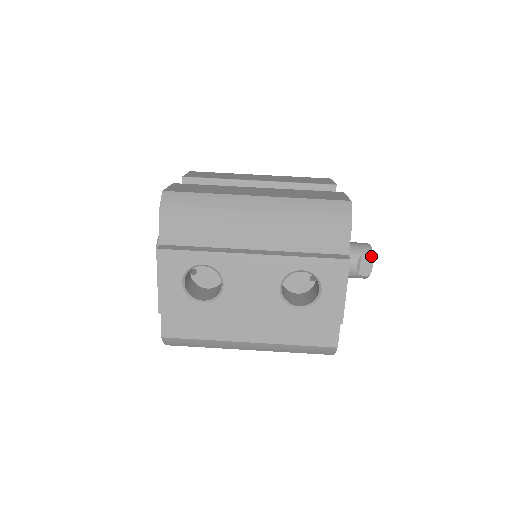
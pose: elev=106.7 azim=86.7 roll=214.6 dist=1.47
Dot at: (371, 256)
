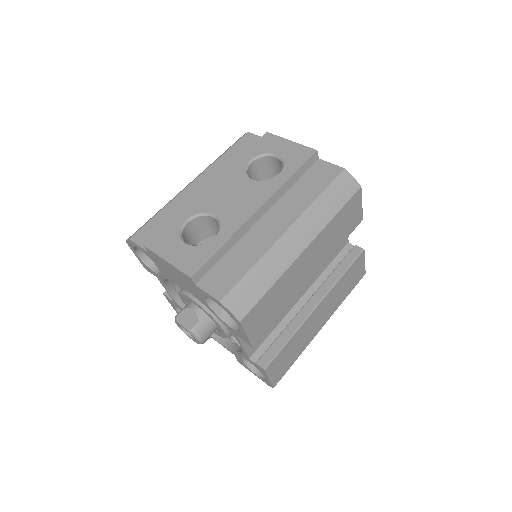
Dot at: occluded
